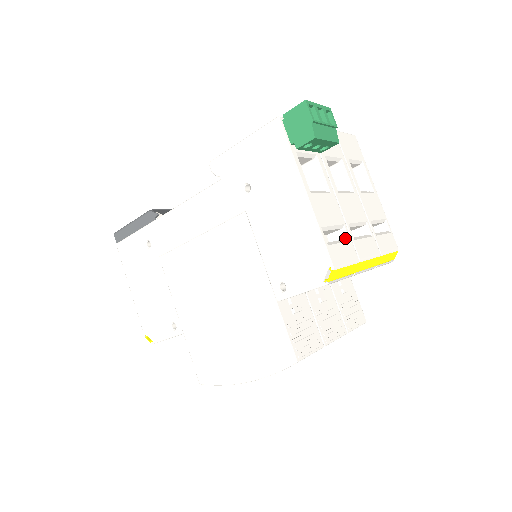
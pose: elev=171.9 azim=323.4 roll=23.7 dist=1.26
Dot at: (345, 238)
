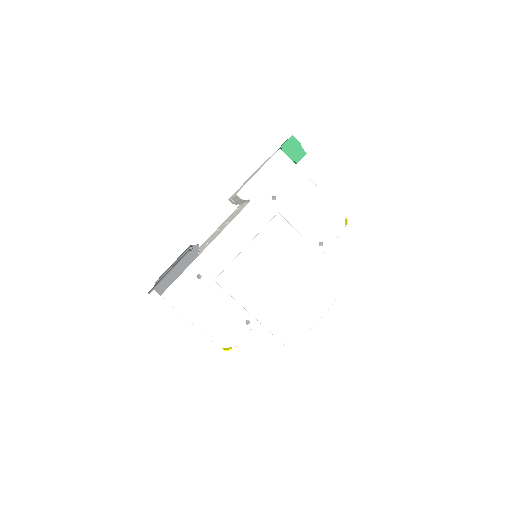
Dot at: occluded
